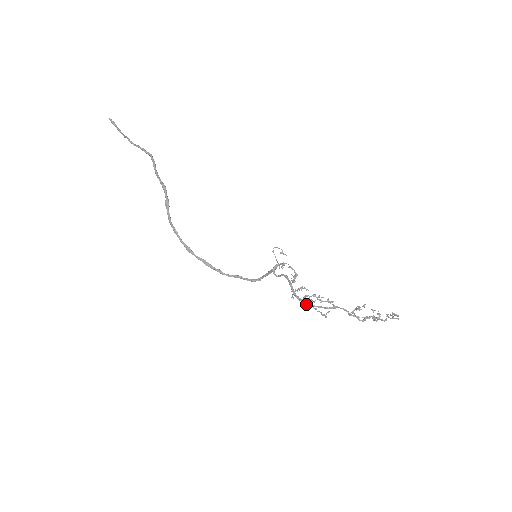
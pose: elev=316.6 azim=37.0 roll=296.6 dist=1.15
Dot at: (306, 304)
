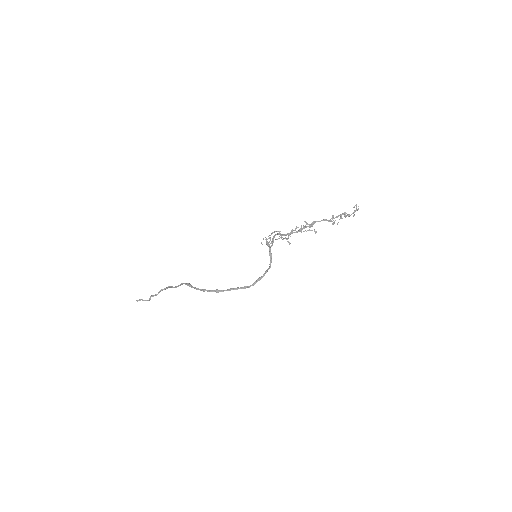
Dot at: (295, 232)
